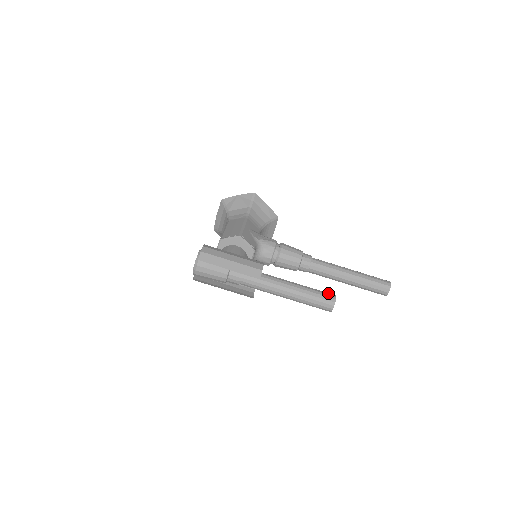
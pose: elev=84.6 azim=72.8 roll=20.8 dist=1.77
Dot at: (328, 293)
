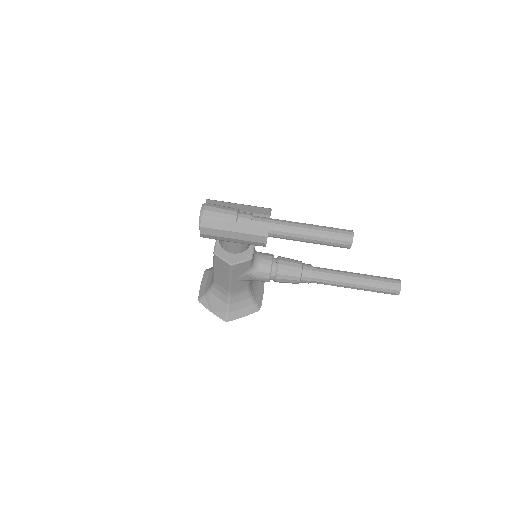
Dot at: occluded
